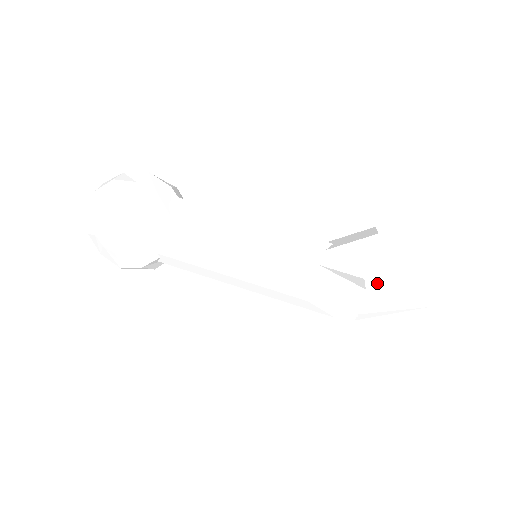
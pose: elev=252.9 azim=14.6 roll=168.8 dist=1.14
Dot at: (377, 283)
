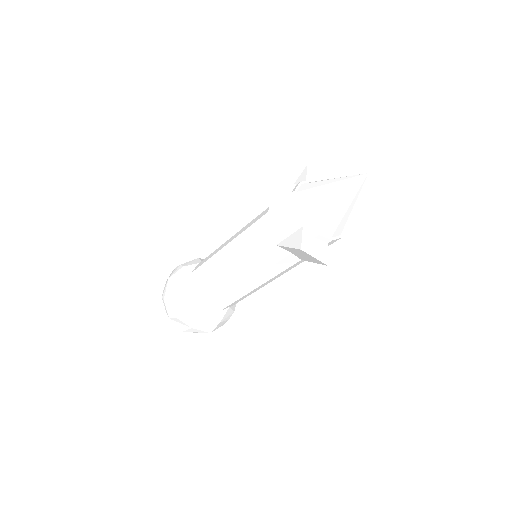
Dot at: (310, 183)
